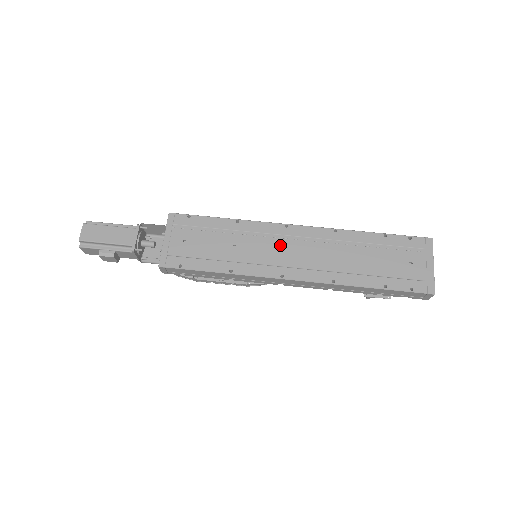
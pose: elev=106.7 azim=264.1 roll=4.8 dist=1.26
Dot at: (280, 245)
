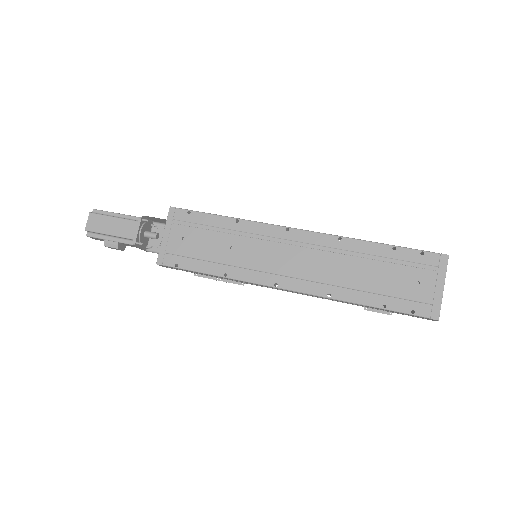
Dot at: (278, 250)
